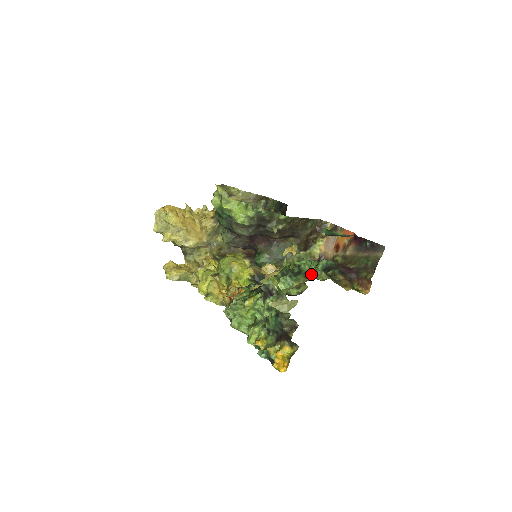
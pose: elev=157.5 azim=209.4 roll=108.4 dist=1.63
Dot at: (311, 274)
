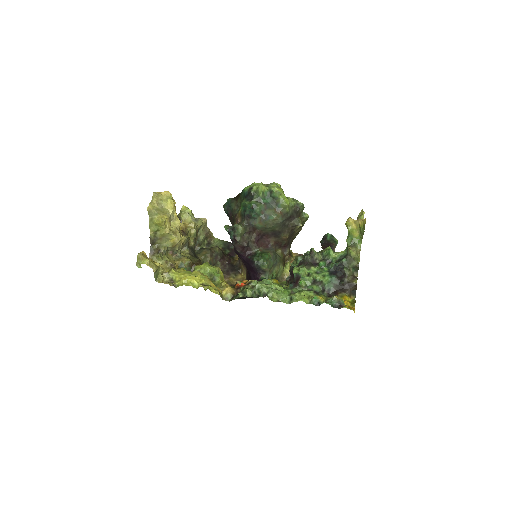
Dot at: occluded
